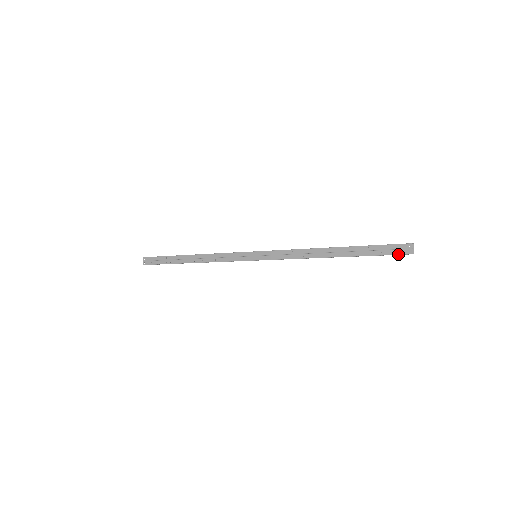
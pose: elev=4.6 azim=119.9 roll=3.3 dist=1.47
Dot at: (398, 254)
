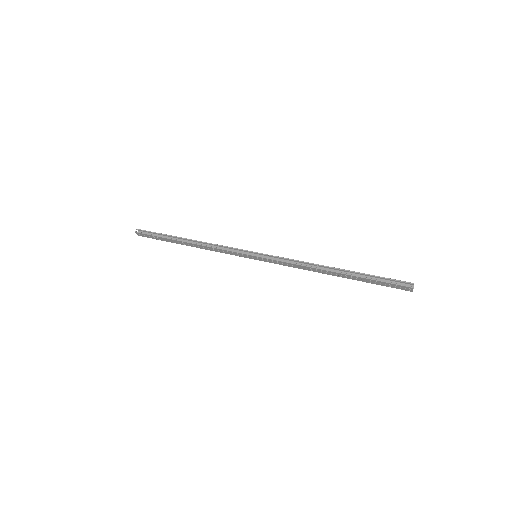
Dot at: occluded
